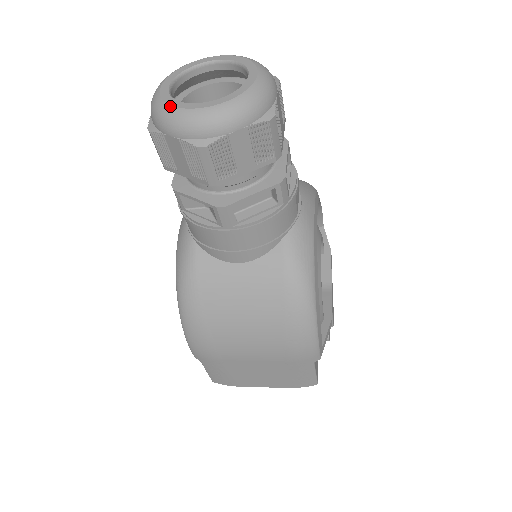
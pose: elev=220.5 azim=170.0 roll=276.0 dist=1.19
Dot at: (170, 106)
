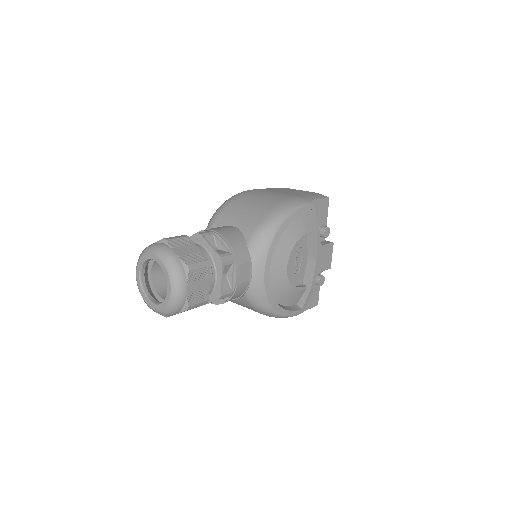
Dot at: (143, 299)
